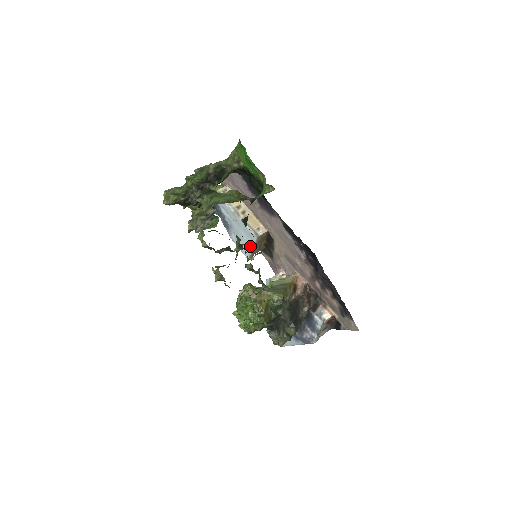
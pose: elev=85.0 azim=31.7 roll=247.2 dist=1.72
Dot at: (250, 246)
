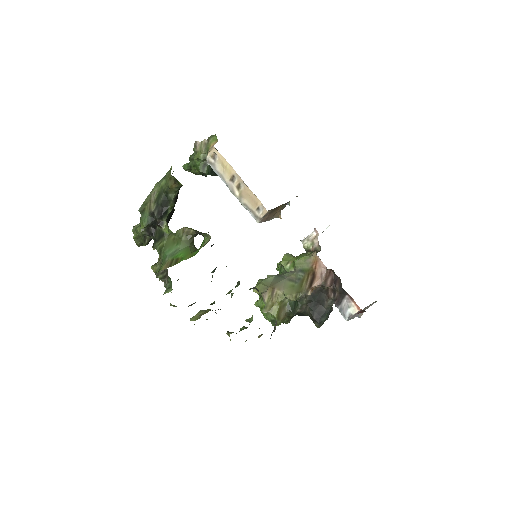
Dot at: occluded
